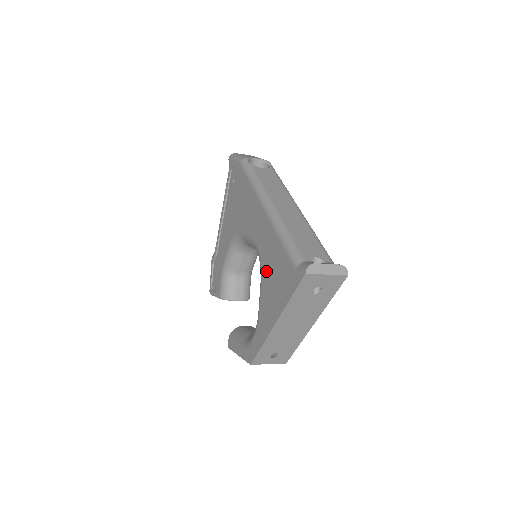
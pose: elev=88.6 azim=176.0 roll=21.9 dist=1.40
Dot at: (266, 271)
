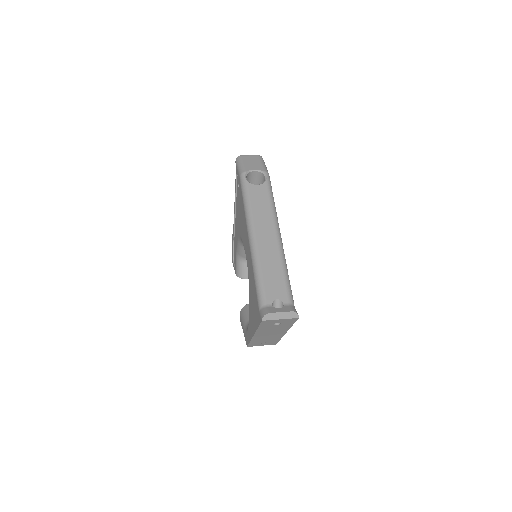
Dot at: (250, 291)
